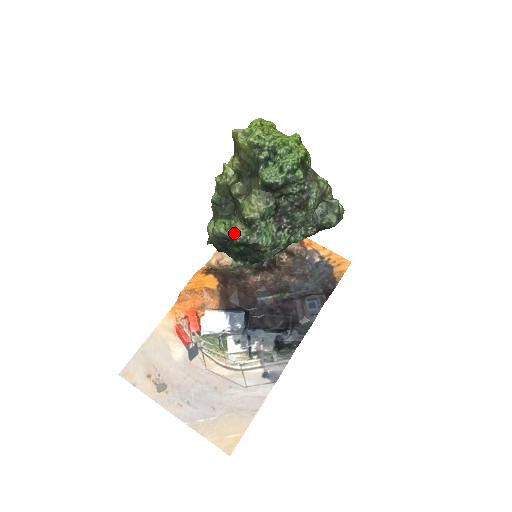
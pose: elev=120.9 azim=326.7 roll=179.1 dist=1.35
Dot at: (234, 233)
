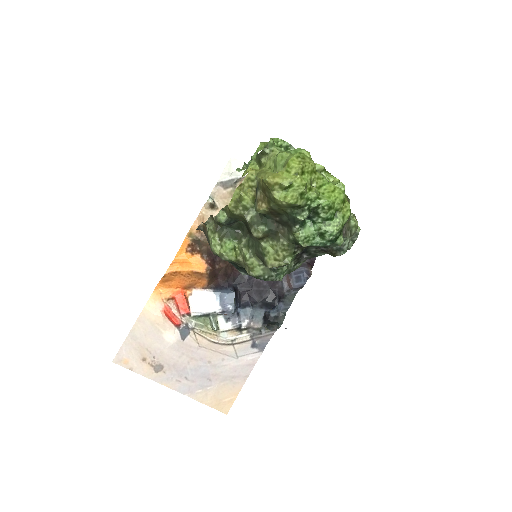
Dot at: (250, 269)
